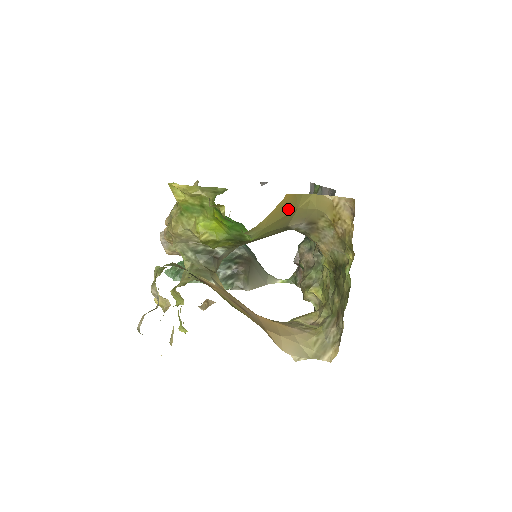
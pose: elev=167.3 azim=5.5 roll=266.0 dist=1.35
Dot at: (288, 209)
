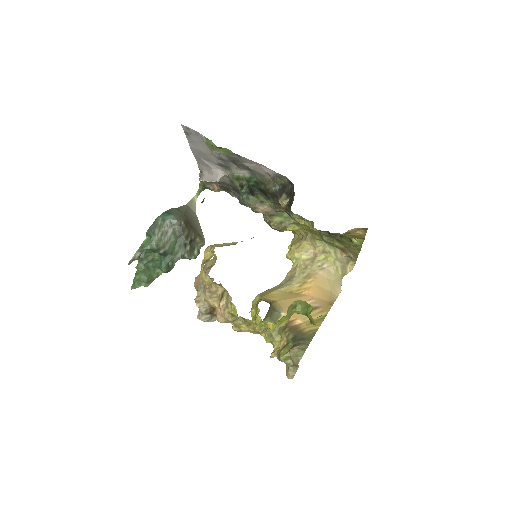
Dot at: occluded
